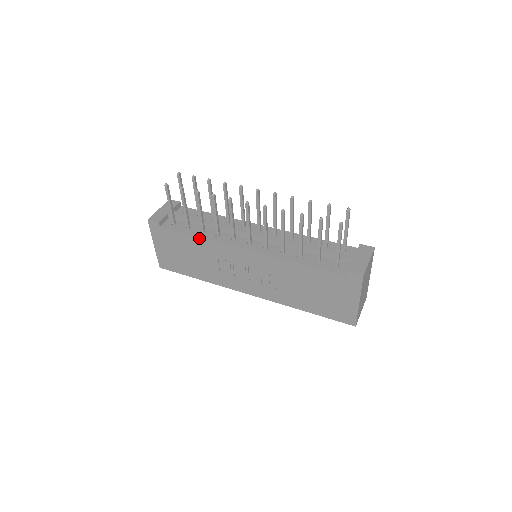
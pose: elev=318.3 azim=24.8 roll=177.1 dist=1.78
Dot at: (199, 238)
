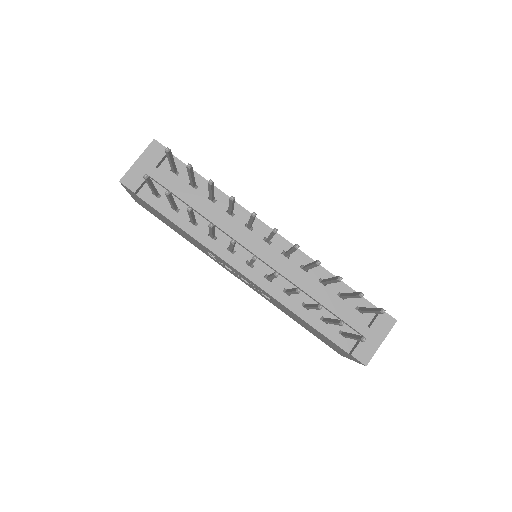
Dot at: (186, 233)
